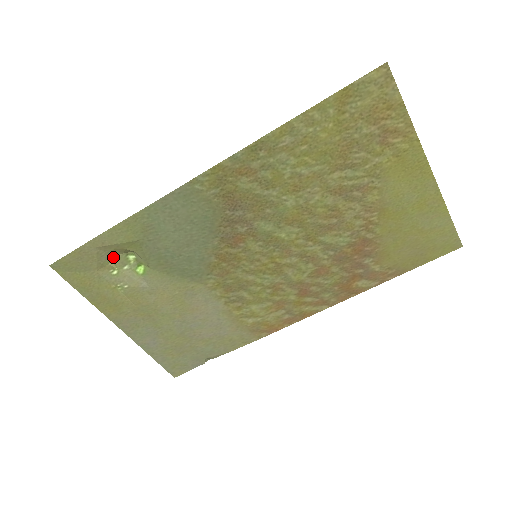
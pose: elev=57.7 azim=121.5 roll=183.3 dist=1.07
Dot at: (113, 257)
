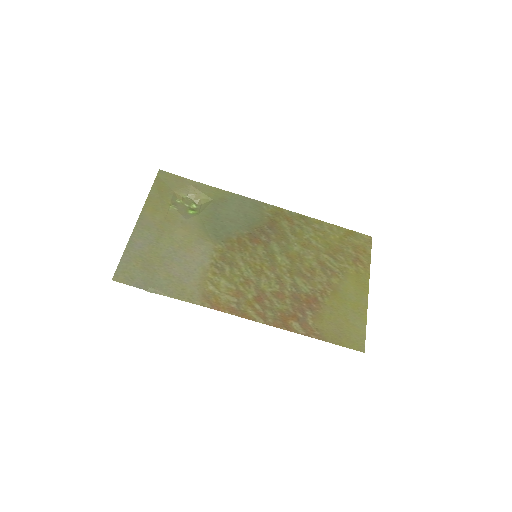
Dot at: (187, 197)
